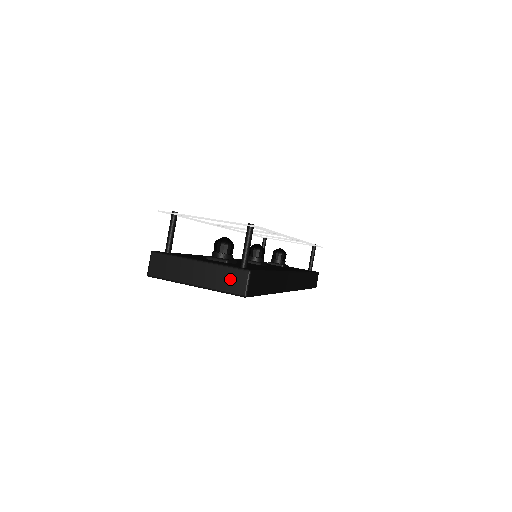
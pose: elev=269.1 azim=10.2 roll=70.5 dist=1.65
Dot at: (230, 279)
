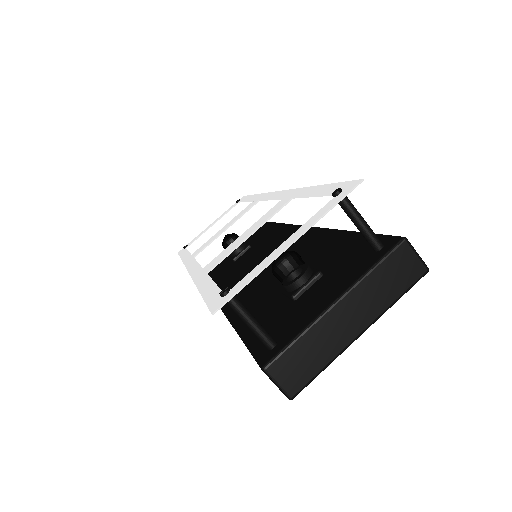
Dot at: (394, 274)
